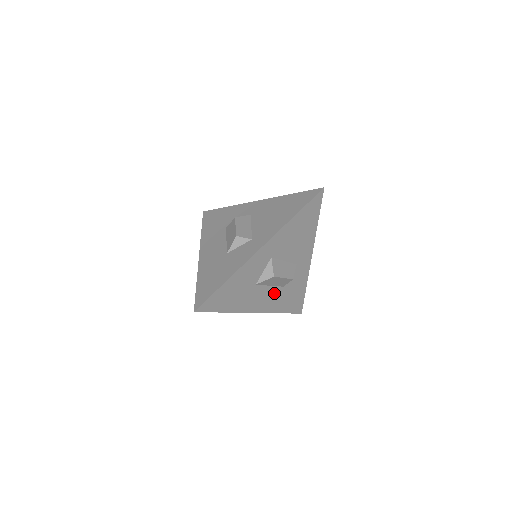
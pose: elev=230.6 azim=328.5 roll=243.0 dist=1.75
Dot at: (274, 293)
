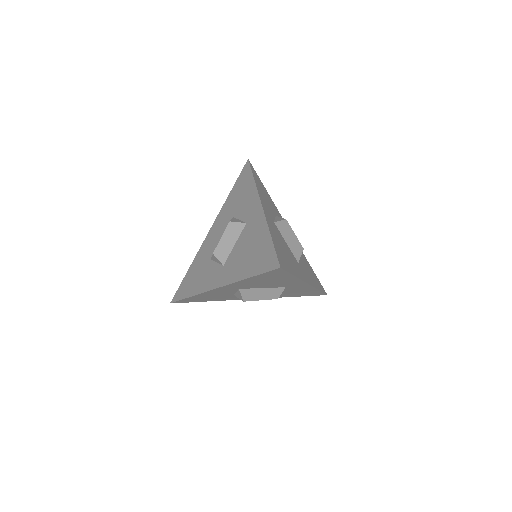
Dot at: occluded
